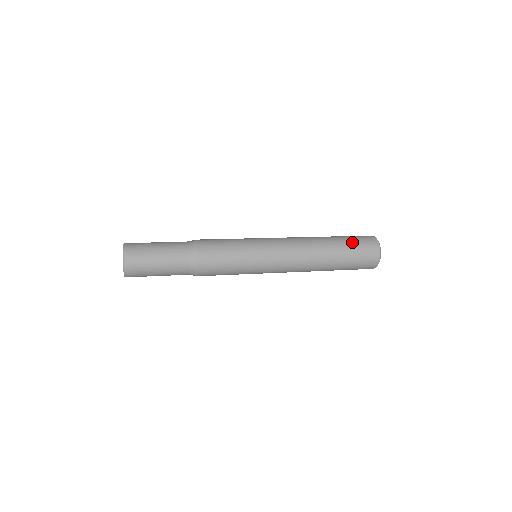
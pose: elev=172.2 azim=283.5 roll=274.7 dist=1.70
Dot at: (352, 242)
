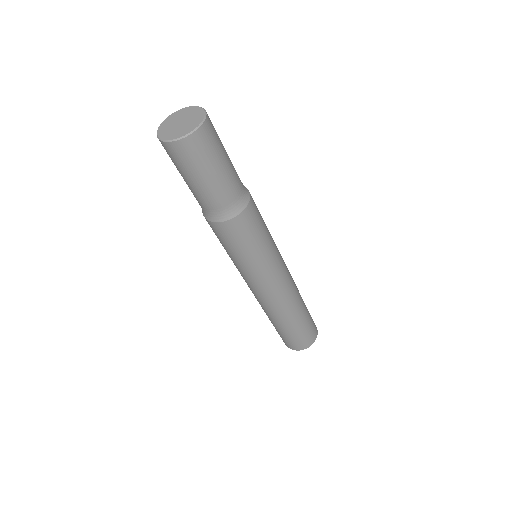
Dot at: occluded
